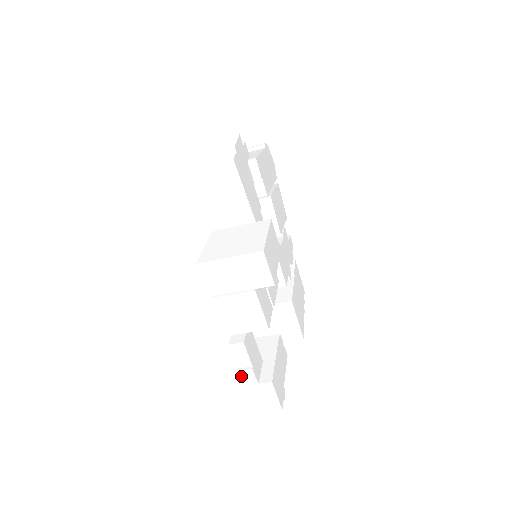
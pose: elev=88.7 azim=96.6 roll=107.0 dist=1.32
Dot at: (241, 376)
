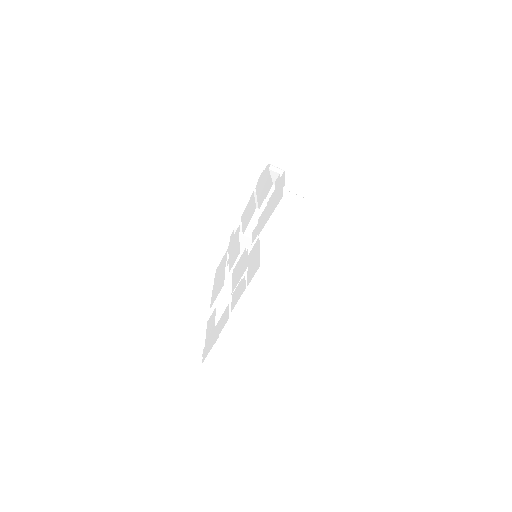
Dot at: (218, 341)
